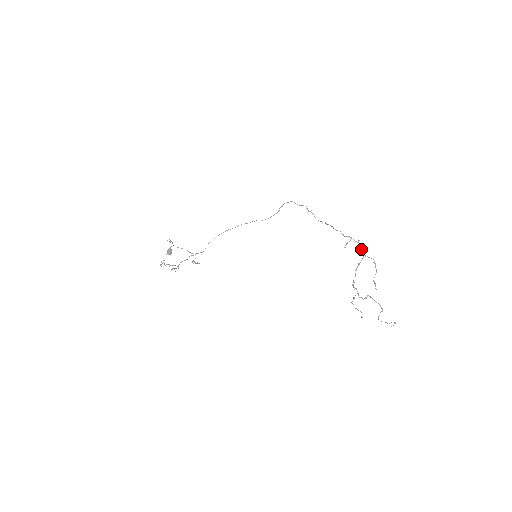
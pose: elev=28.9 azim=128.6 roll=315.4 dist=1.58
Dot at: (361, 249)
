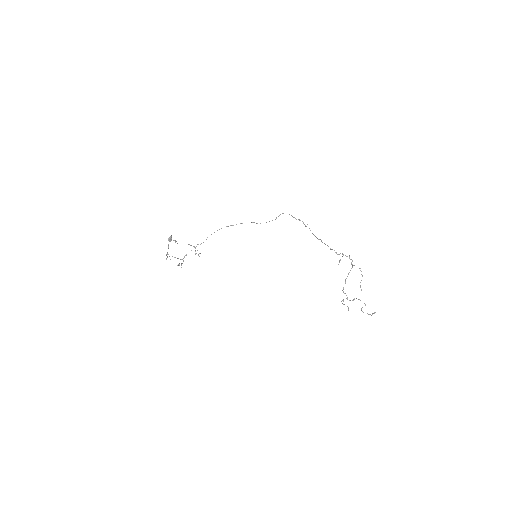
Dot at: (351, 262)
